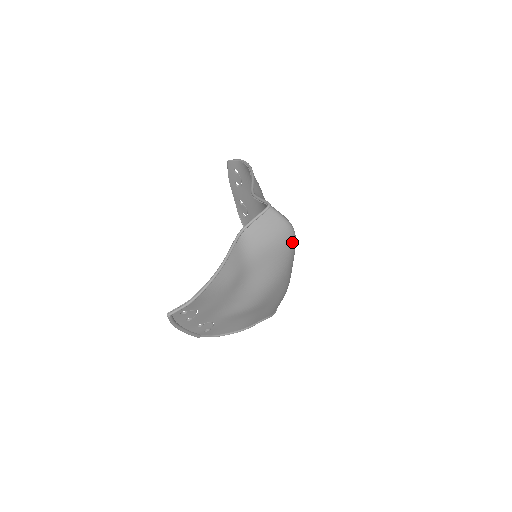
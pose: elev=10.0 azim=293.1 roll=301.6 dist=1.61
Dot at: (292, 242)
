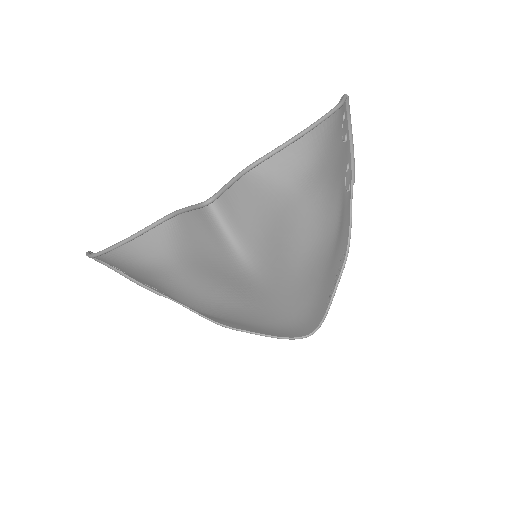
Dot at: (242, 274)
